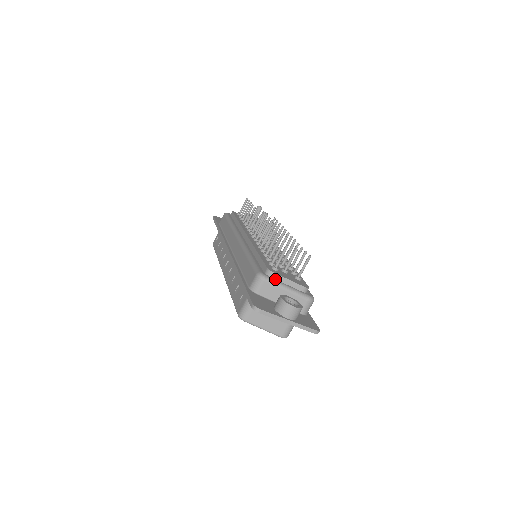
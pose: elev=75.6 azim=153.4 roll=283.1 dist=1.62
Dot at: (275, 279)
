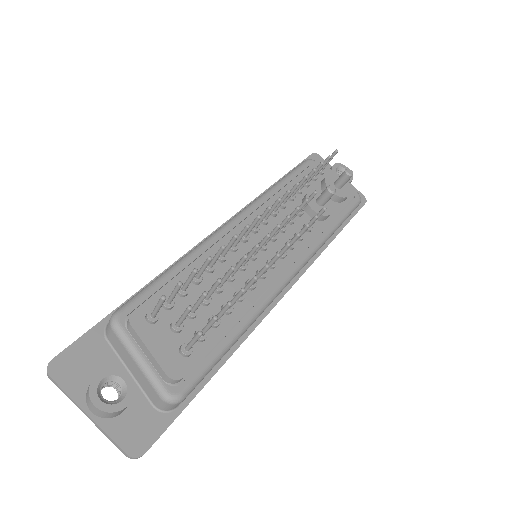
Dot at: (131, 336)
